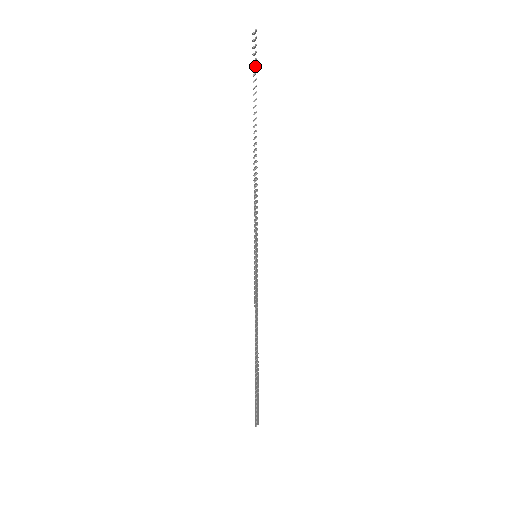
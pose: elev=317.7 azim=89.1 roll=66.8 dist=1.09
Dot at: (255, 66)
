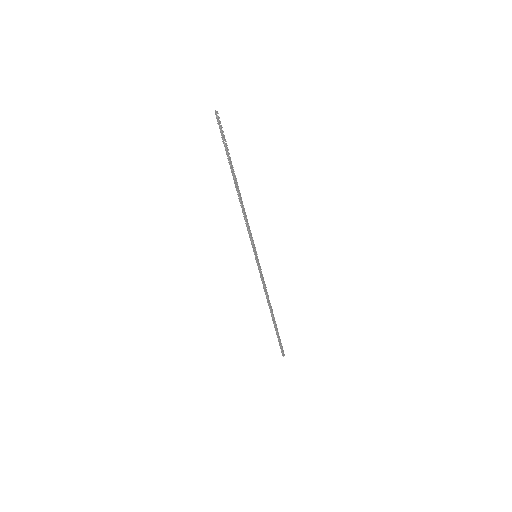
Dot at: occluded
